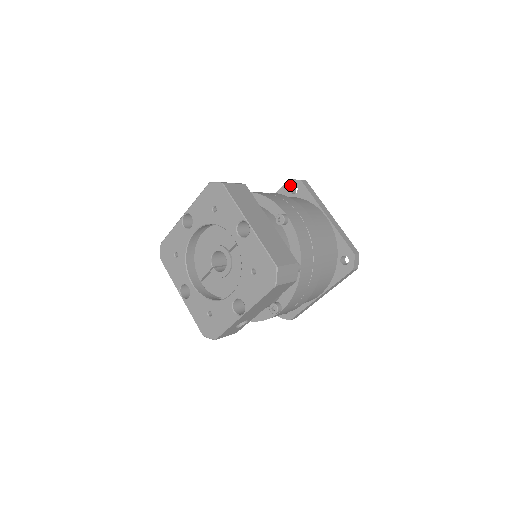
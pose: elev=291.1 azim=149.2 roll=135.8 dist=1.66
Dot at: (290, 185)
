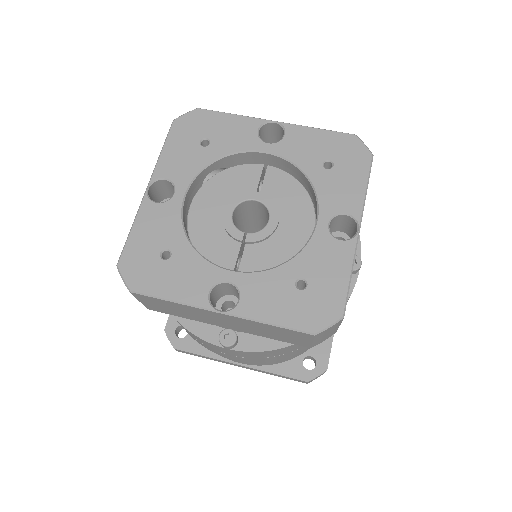
Dot at: occluded
